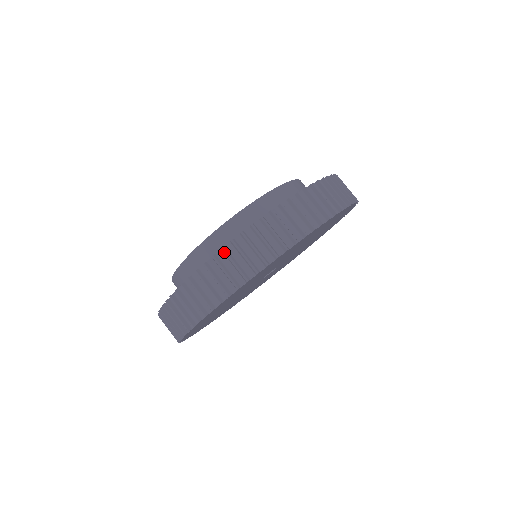
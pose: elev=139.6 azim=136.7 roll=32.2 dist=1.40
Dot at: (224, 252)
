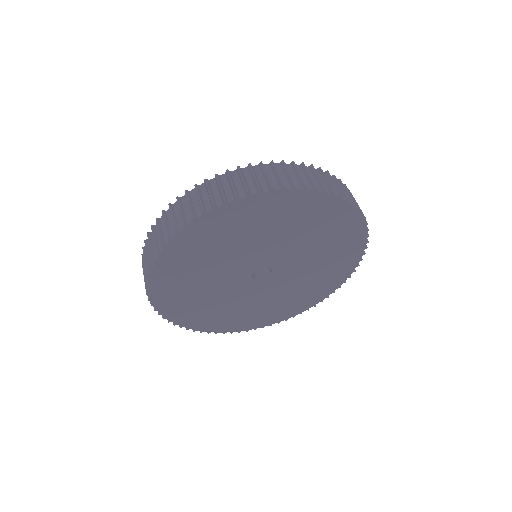
Dot at: (205, 182)
